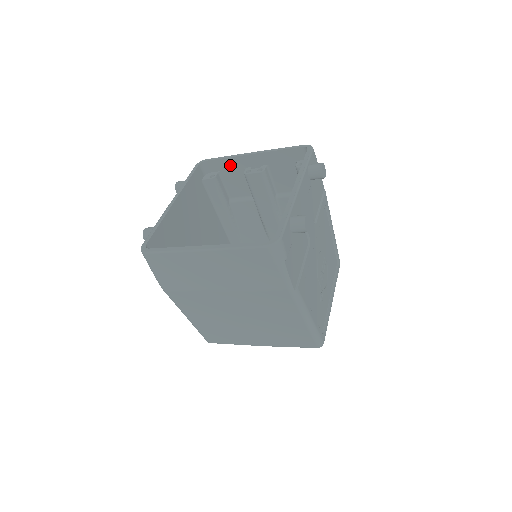
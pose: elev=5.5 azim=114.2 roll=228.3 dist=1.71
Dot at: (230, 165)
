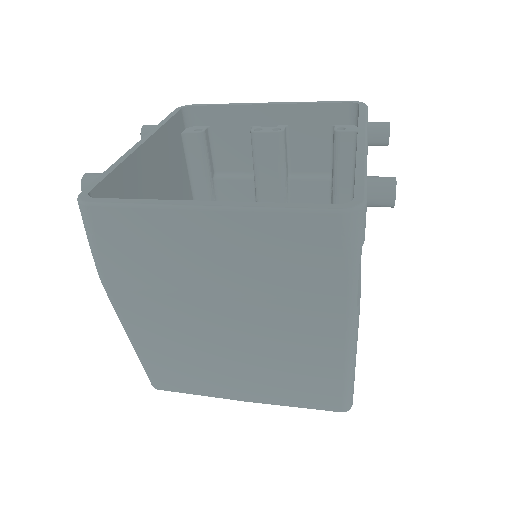
Dot at: (229, 118)
